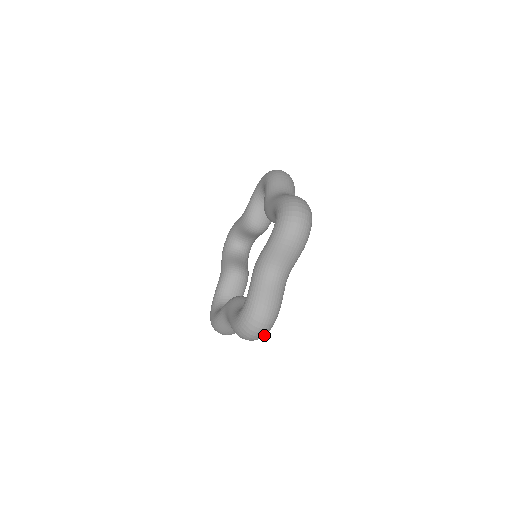
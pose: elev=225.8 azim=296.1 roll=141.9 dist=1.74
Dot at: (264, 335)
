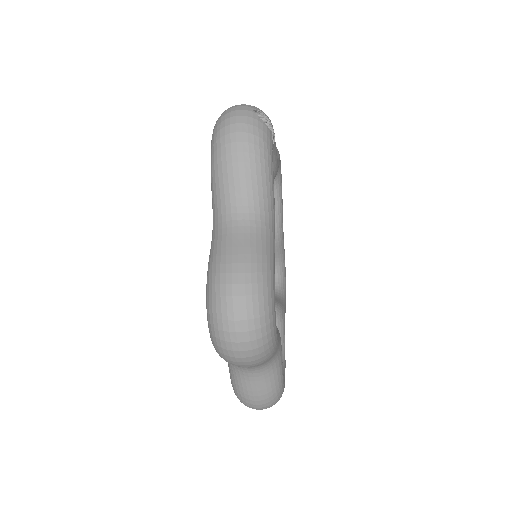
Dot at: occluded
